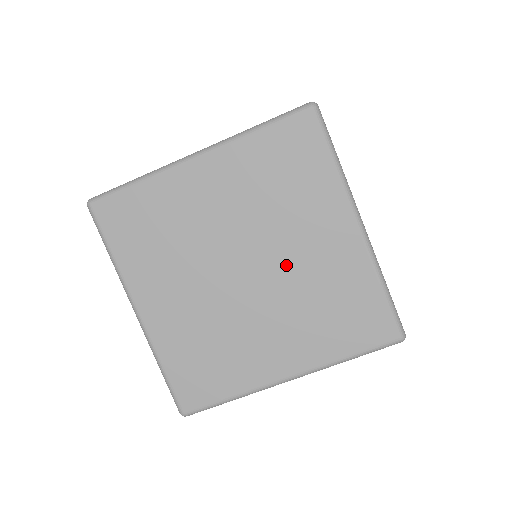
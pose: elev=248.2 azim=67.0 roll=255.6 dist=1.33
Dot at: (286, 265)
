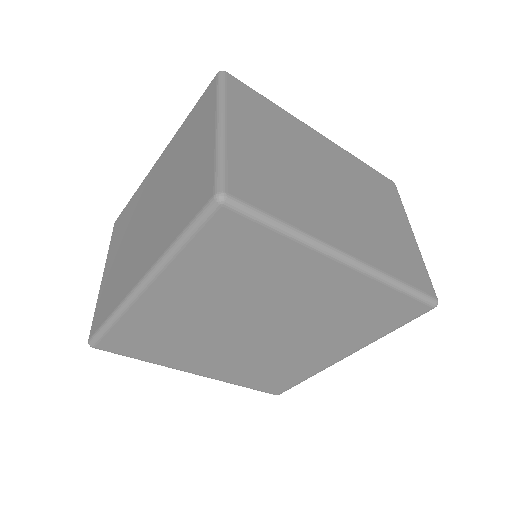
Dot at: (293, 312)
